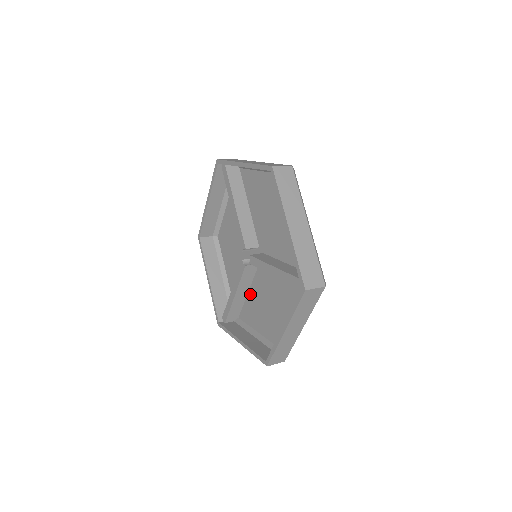
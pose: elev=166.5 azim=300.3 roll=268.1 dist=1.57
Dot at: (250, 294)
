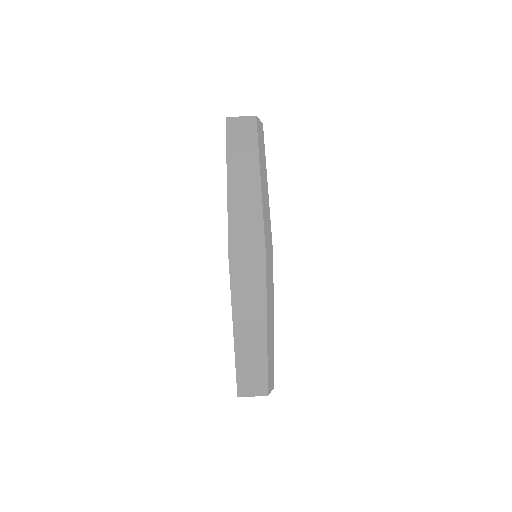
Dot at: occluded
